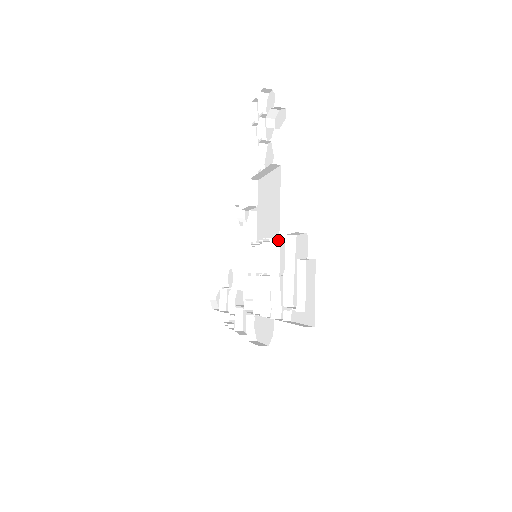
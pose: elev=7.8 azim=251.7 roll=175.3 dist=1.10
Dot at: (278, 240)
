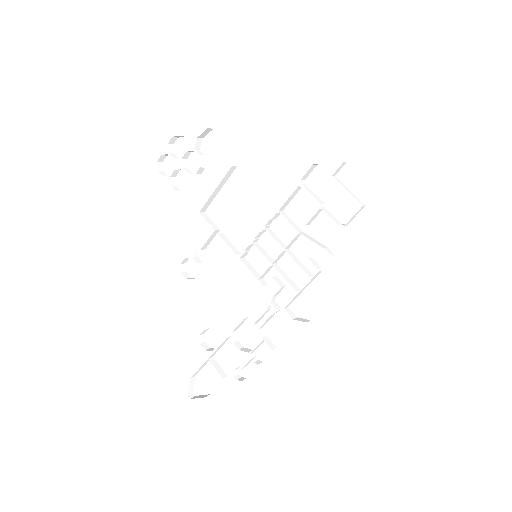
Dot at: (285, 204)
